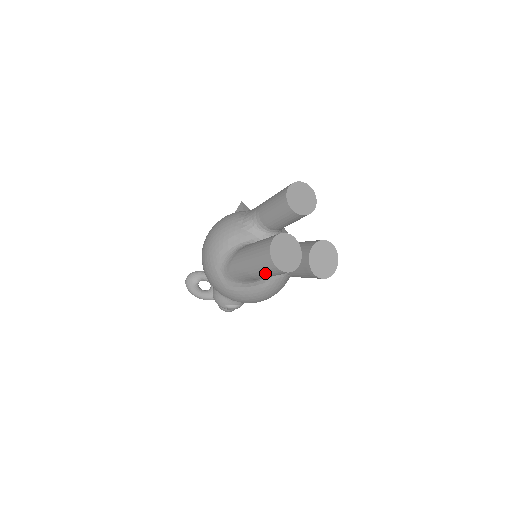
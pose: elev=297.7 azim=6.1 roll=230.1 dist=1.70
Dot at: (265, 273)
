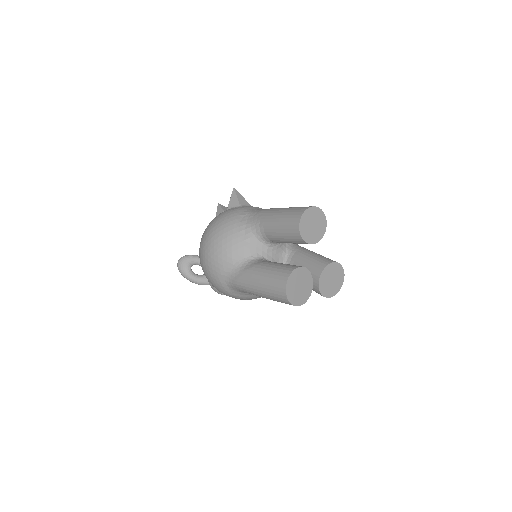
Dot at: (277, 301)
